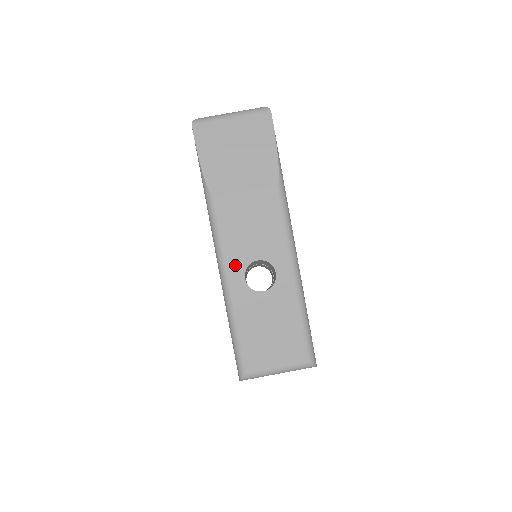
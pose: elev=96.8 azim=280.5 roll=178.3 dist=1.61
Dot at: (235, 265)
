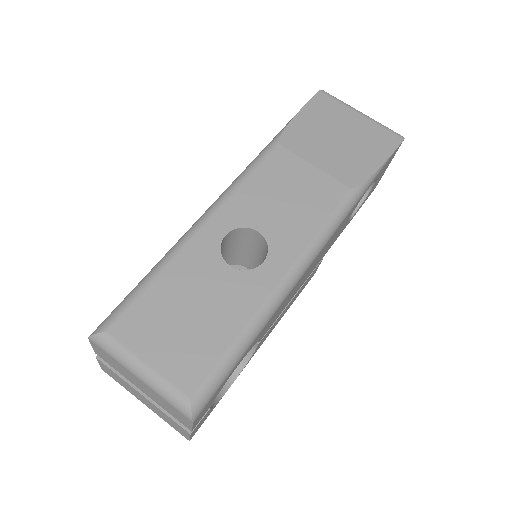
Dot at: (231, 214)
